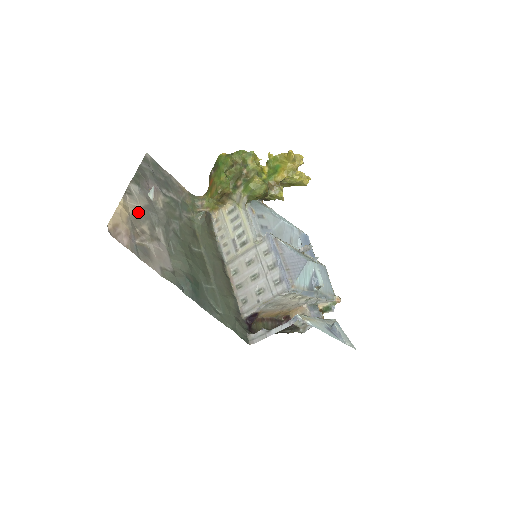
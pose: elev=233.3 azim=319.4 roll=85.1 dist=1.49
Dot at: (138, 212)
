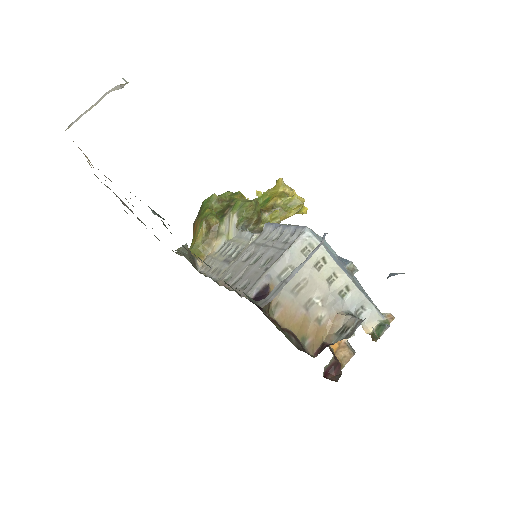
Dot at: occluded
